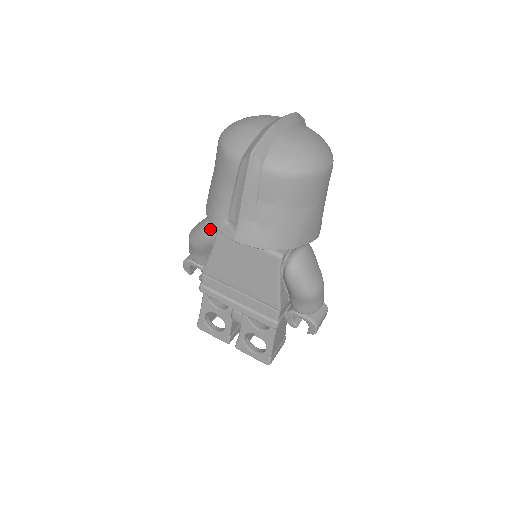
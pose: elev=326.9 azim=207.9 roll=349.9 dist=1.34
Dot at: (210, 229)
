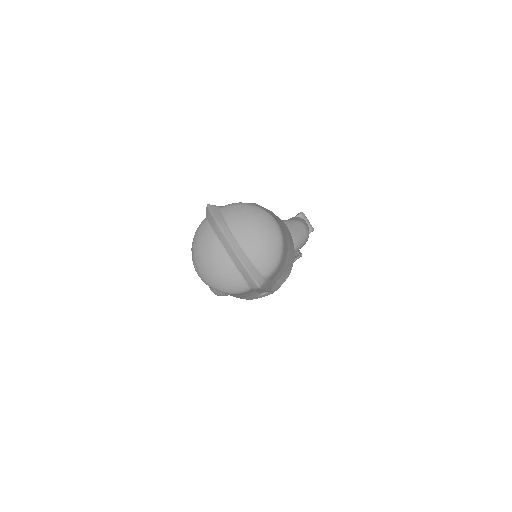
Dot at: occluded
